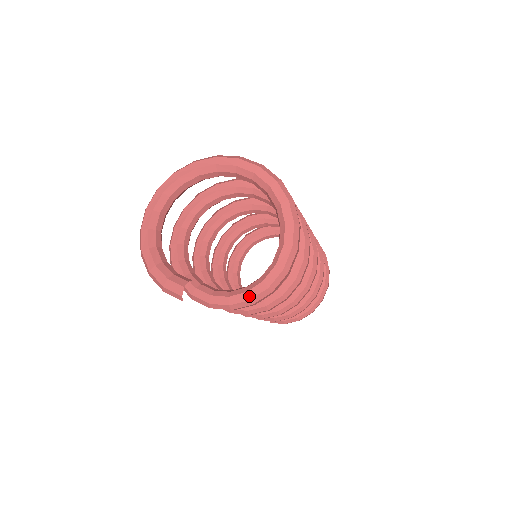
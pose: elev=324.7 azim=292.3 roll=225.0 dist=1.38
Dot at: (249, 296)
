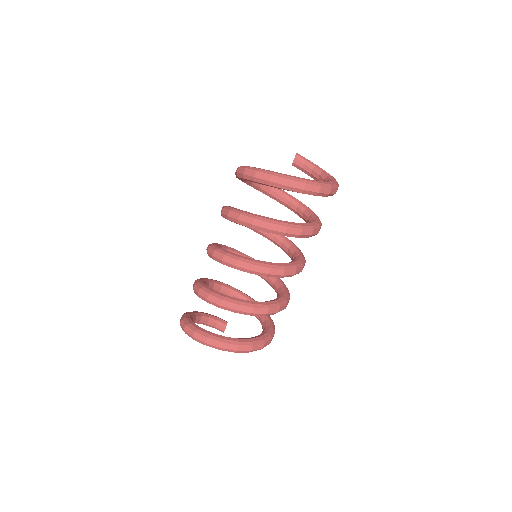
Dot at: occluded
